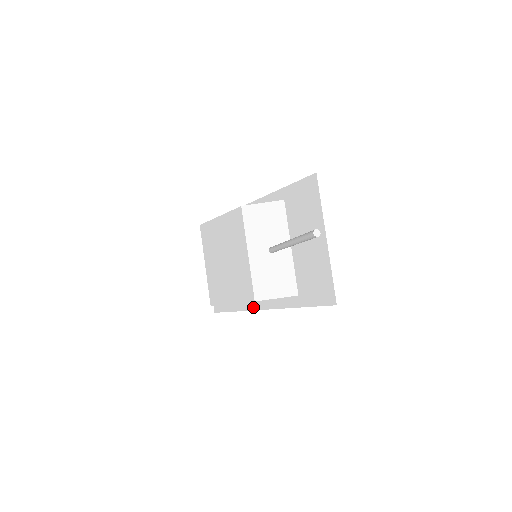
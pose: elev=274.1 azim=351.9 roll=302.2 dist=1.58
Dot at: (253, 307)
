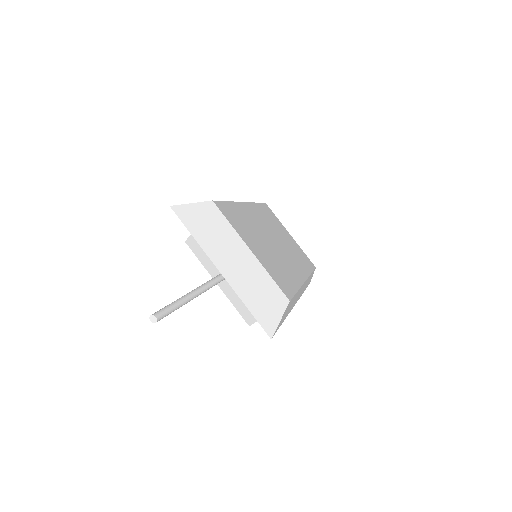
Dot at: occluded
